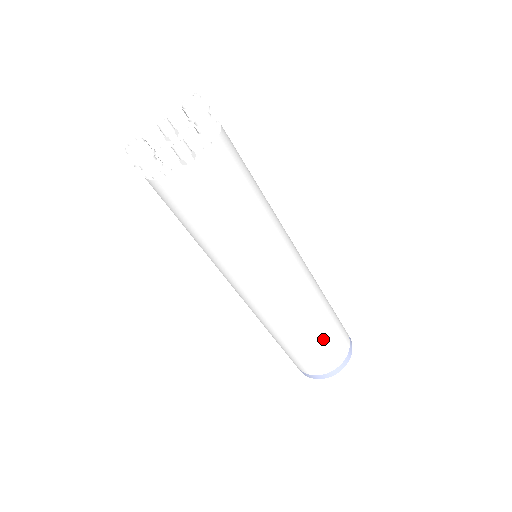
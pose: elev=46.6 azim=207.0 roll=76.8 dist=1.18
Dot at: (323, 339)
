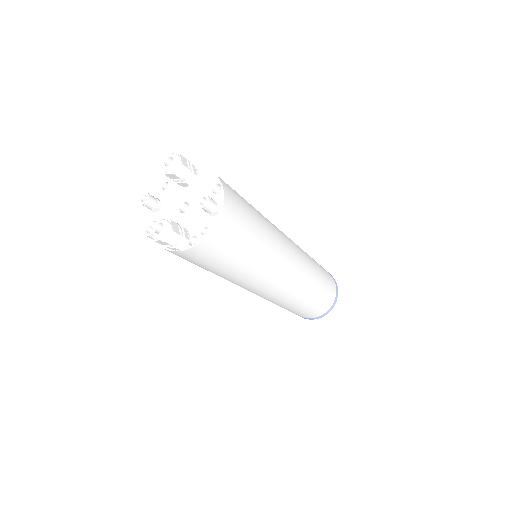
Dot at: (323, 280)
